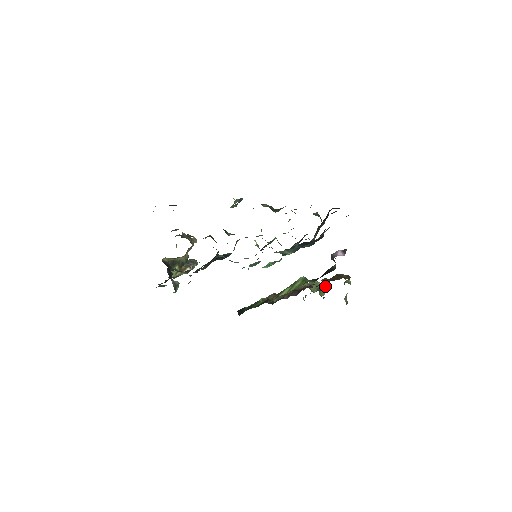
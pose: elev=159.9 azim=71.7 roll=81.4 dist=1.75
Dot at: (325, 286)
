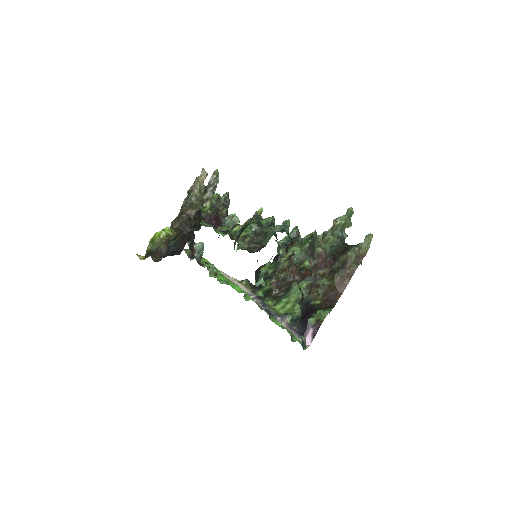
Dot at: (338, 251)
